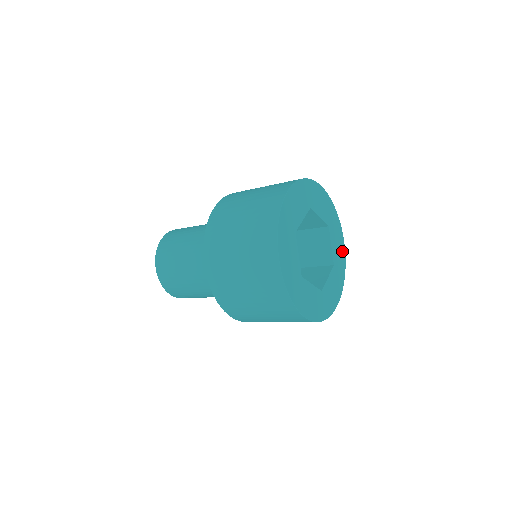
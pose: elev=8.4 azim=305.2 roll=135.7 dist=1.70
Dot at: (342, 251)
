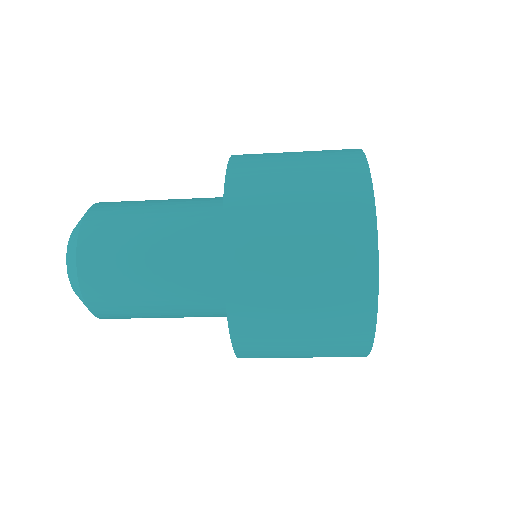
Dot at: occluded
